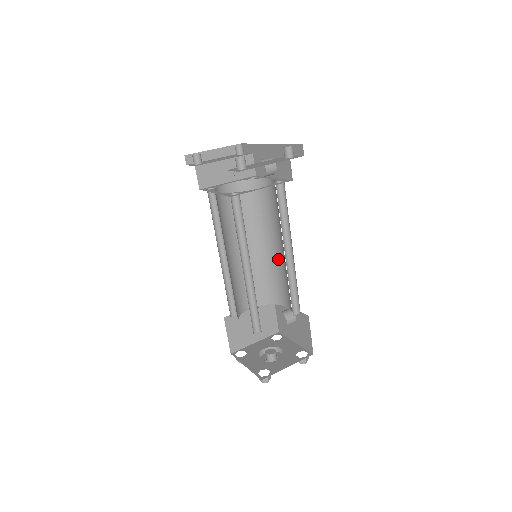
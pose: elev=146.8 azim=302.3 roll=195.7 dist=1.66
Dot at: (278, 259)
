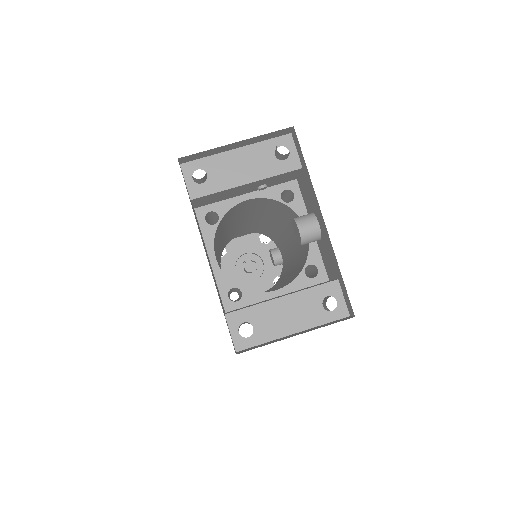
Dot at: (287, 242)
